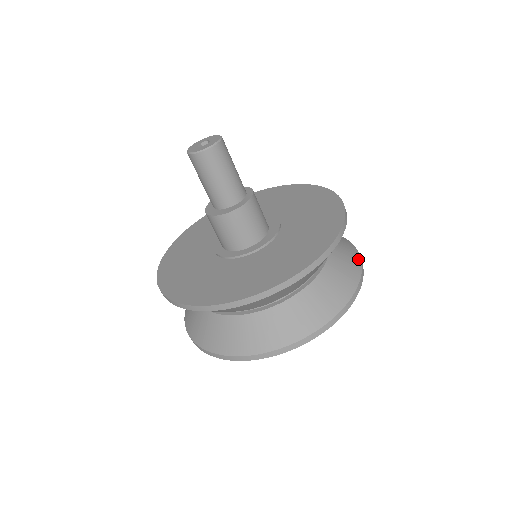
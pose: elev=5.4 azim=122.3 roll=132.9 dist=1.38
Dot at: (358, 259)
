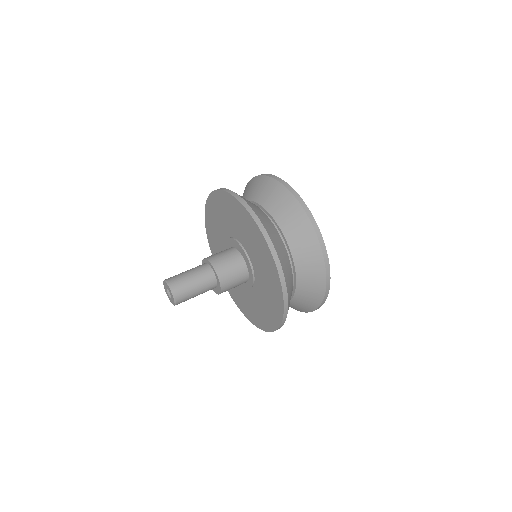
Dot at: (317, 246)
